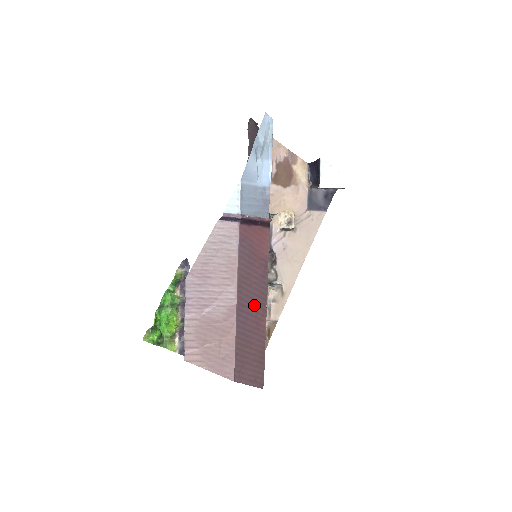
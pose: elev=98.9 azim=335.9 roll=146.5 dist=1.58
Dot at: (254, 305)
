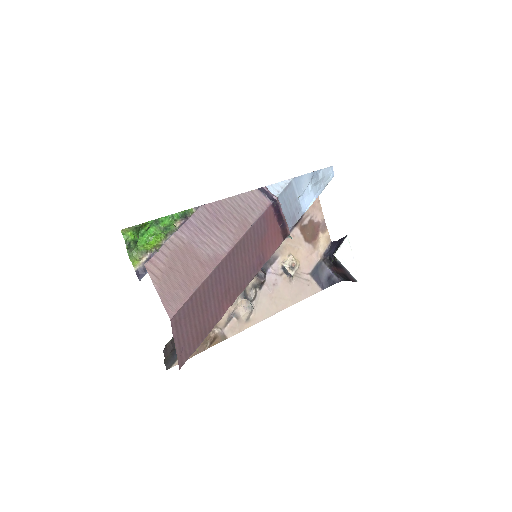
Dot at: (232, 280)
